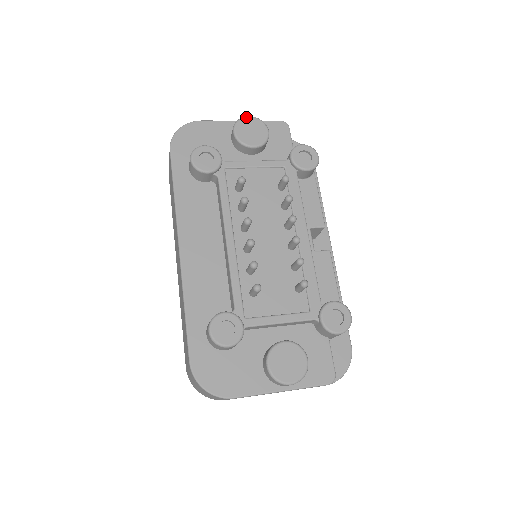
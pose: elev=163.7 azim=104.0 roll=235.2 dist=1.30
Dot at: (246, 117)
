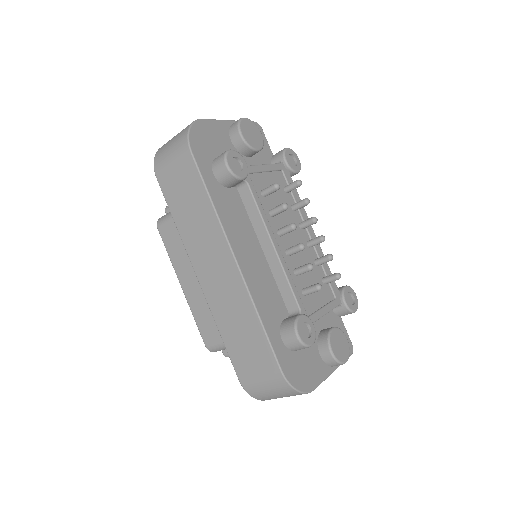
Dot at: (244, 118)
